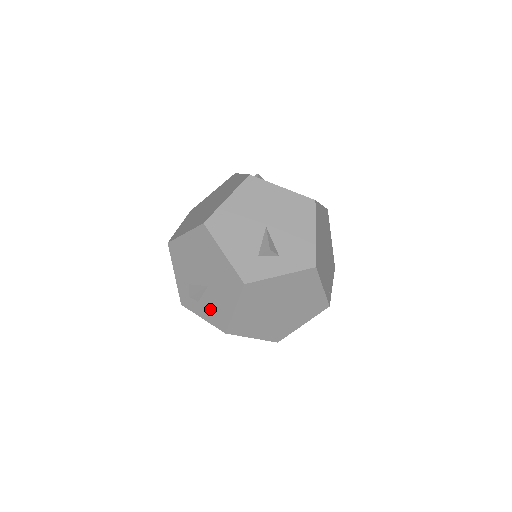
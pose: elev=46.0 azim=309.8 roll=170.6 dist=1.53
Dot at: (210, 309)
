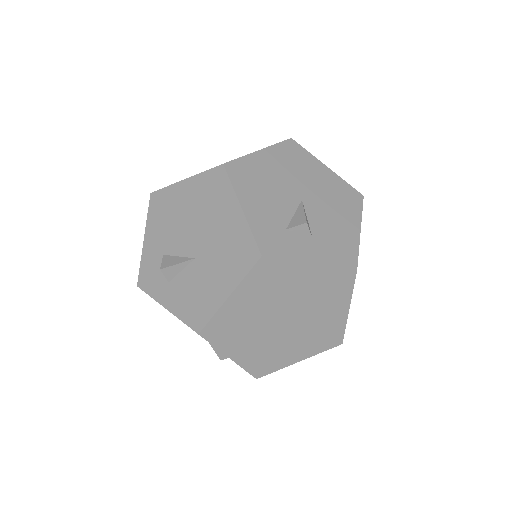
Dot at: (185, 294)
